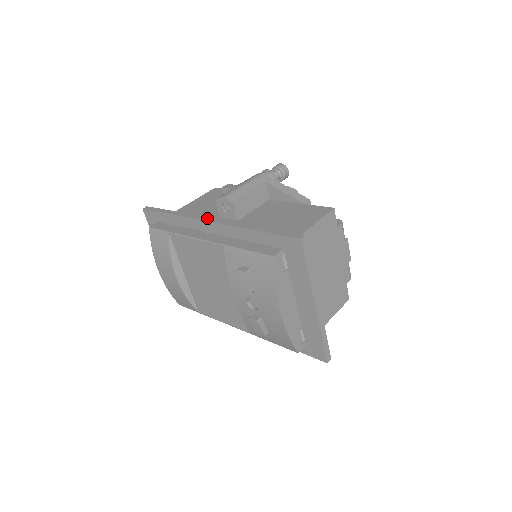
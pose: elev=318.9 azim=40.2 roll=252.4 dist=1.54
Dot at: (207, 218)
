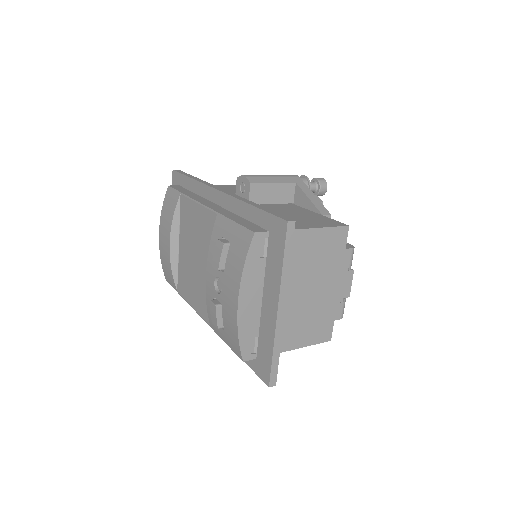
Dot at: (219, 188)
